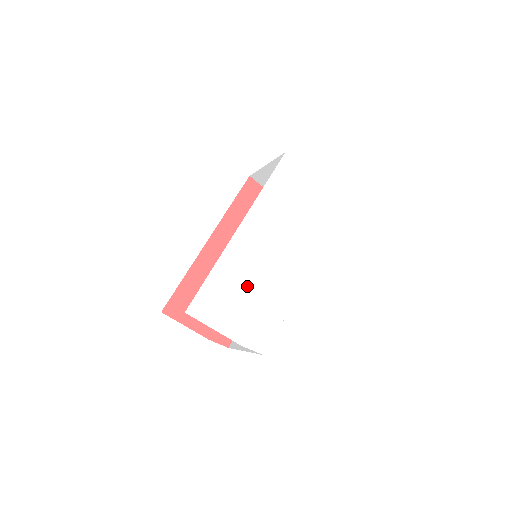
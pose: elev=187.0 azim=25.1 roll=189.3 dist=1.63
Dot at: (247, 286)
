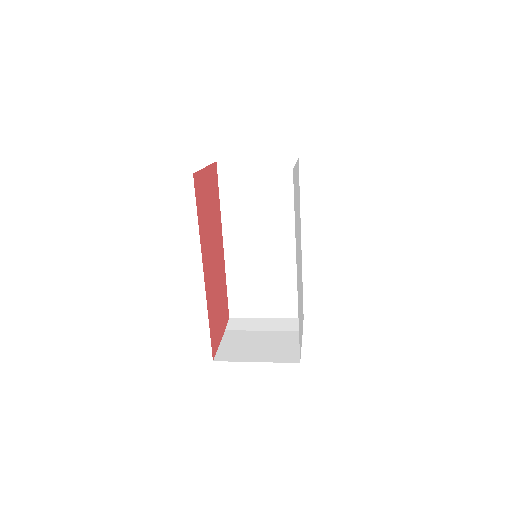
Dot at: (300, 299)
